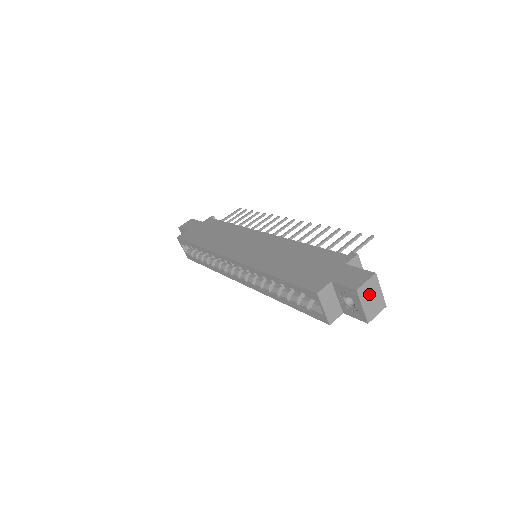
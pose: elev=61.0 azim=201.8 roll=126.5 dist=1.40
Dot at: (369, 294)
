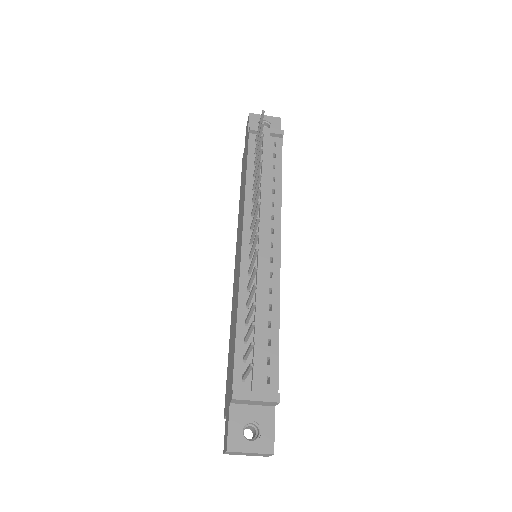
Dot at: (240, 454)
